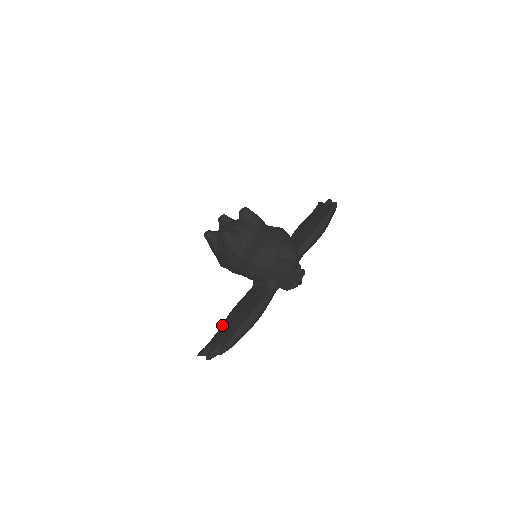
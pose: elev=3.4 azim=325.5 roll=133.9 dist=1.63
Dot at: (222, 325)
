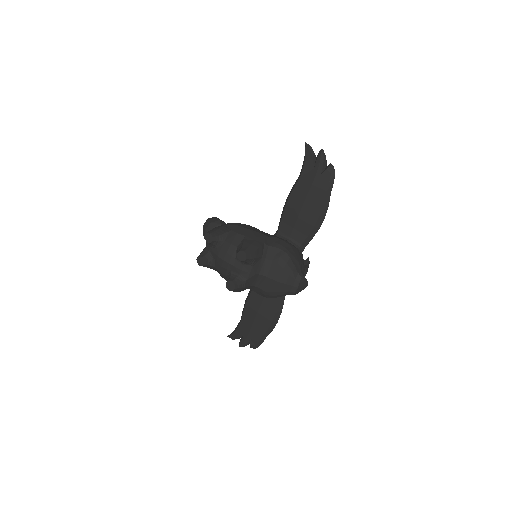
Dot at: (243, 319)
